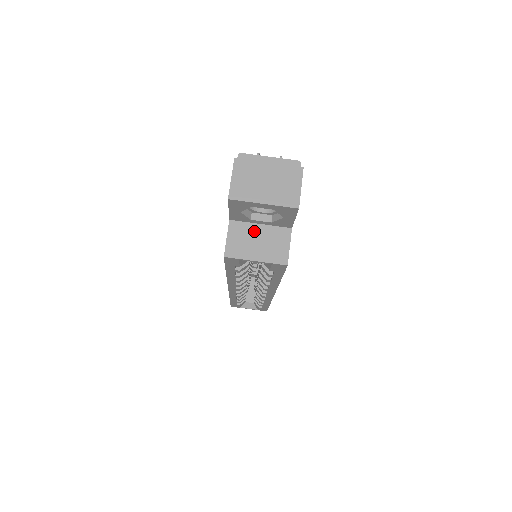
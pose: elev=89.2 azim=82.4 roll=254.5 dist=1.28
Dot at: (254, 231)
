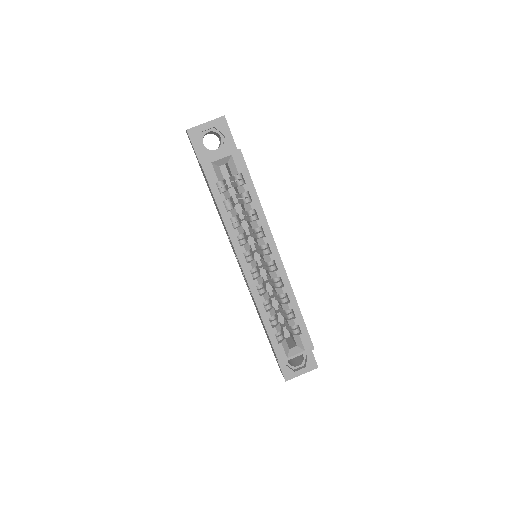
Dot at: occluded
